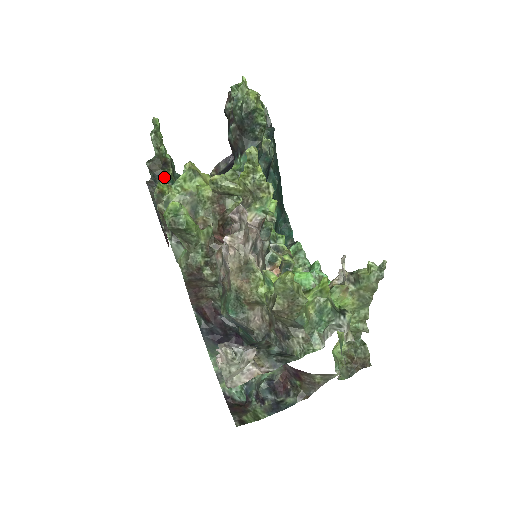
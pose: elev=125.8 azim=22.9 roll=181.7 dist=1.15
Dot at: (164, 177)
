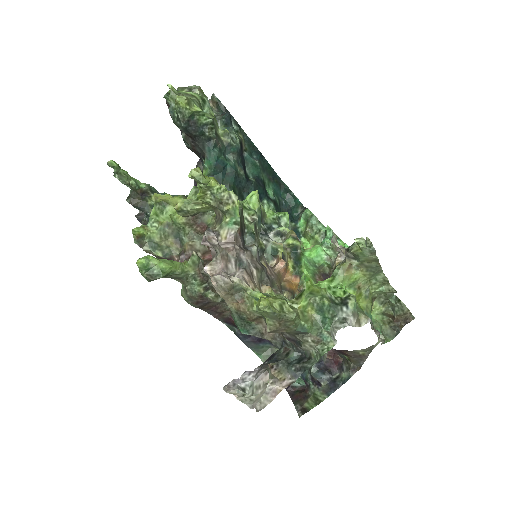
Dot at: (148, 206)
